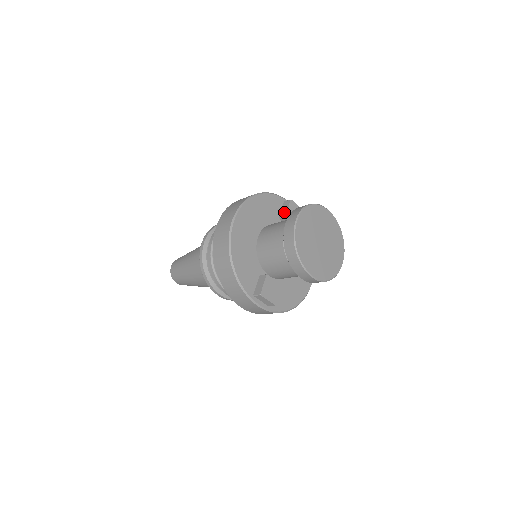
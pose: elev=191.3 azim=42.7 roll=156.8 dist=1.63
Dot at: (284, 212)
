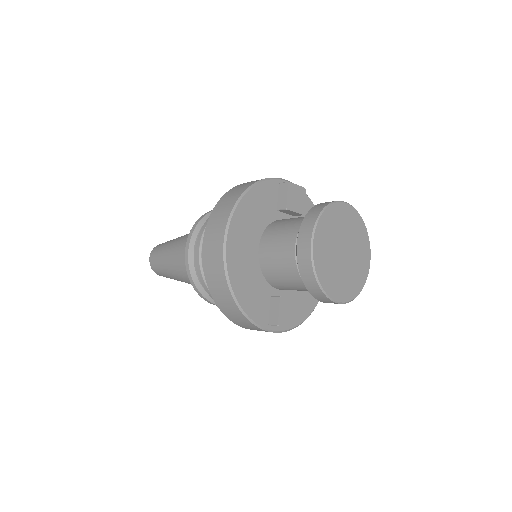
Dot at: (283, 202)
